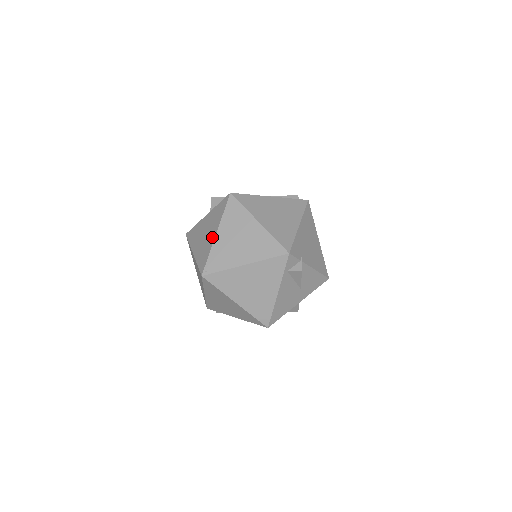
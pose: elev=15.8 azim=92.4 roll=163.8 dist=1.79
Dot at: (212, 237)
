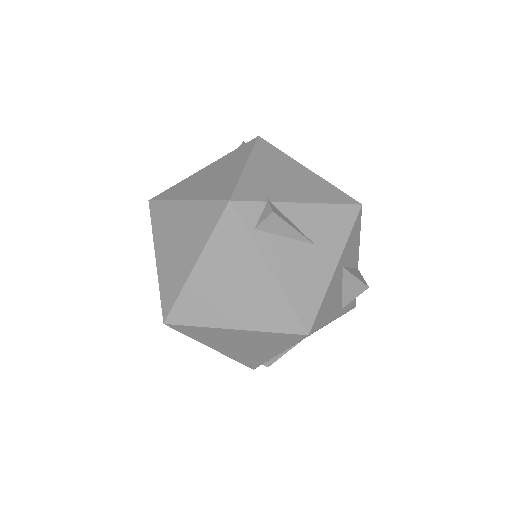
Dot at: occluded
